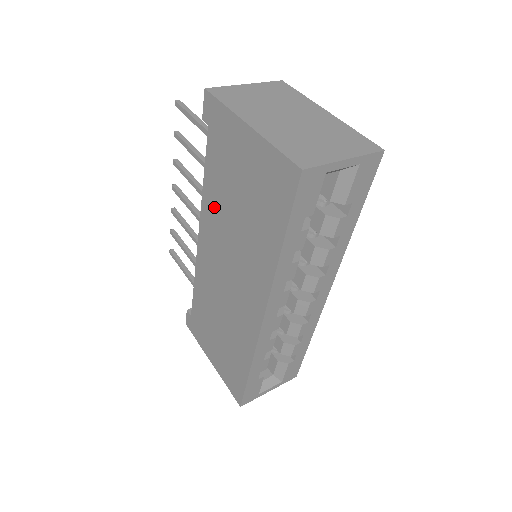
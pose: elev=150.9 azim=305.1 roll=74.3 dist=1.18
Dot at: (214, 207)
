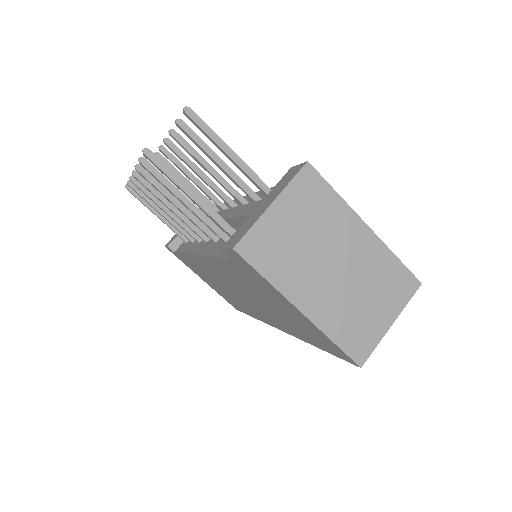
Dot at: (228, 274)
